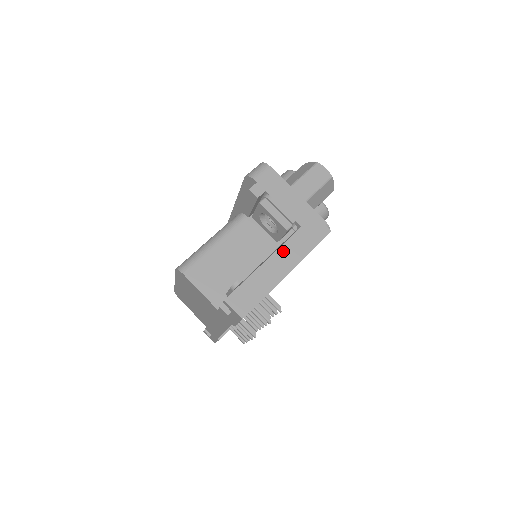
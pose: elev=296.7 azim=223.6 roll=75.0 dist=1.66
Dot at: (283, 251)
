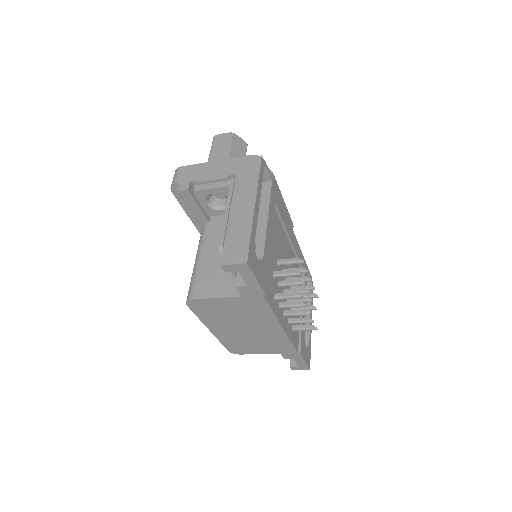
Dot at: (237, 198)
